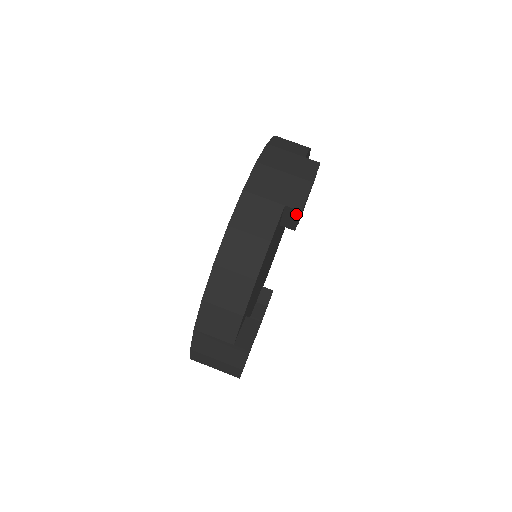
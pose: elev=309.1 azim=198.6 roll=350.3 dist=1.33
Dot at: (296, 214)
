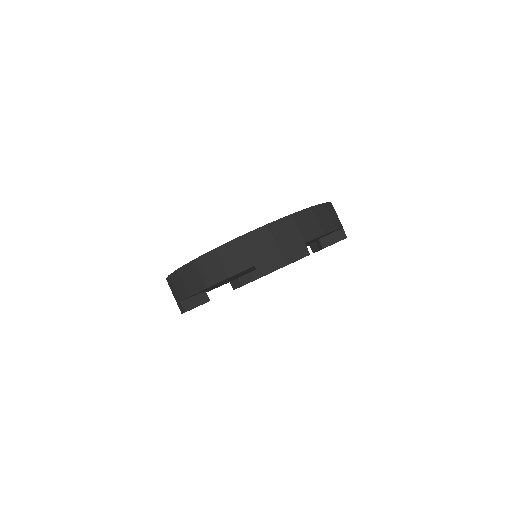
Dot at: (341, 237)
